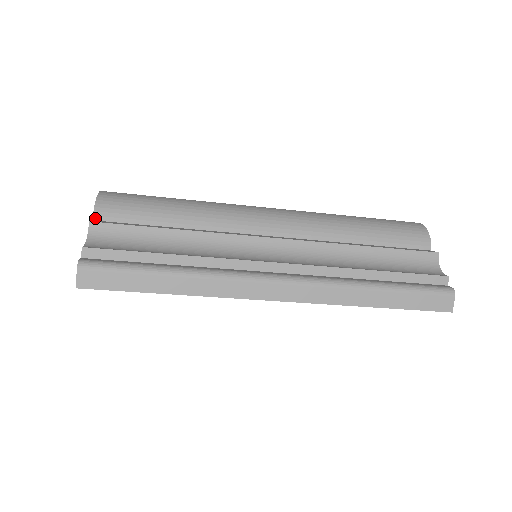
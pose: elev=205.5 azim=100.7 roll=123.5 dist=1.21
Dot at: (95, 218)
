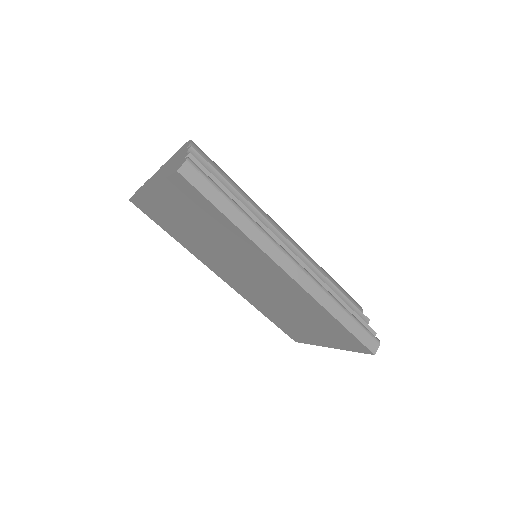
Dot at: occluded
